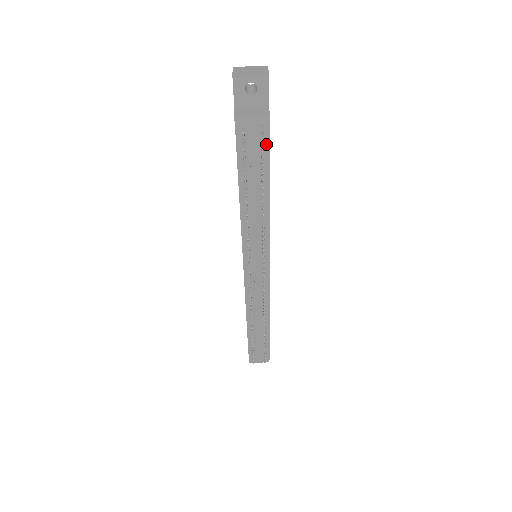
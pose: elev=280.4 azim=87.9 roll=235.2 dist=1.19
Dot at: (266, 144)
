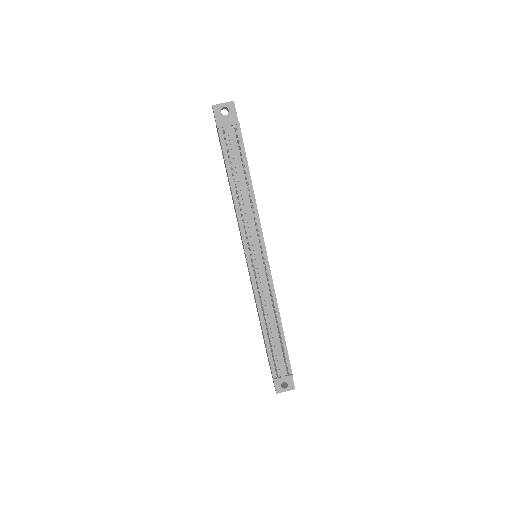
Dot at: (241, 144)
